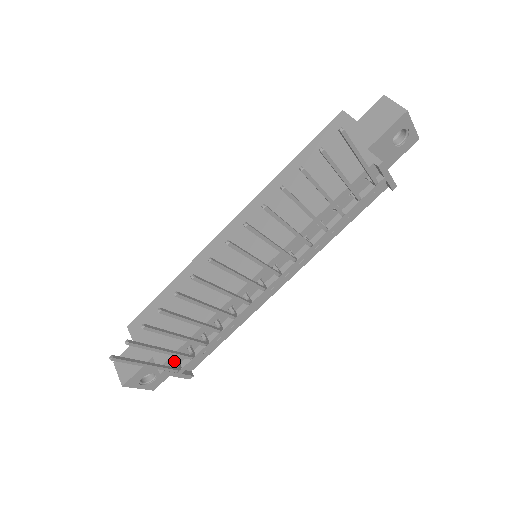
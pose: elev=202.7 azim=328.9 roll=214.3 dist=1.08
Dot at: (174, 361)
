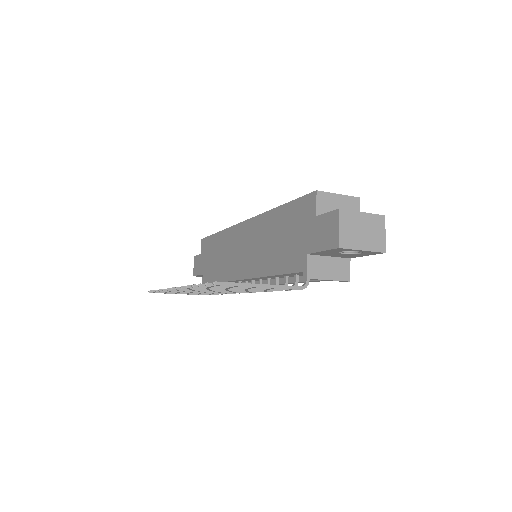
Dot at: occluded
